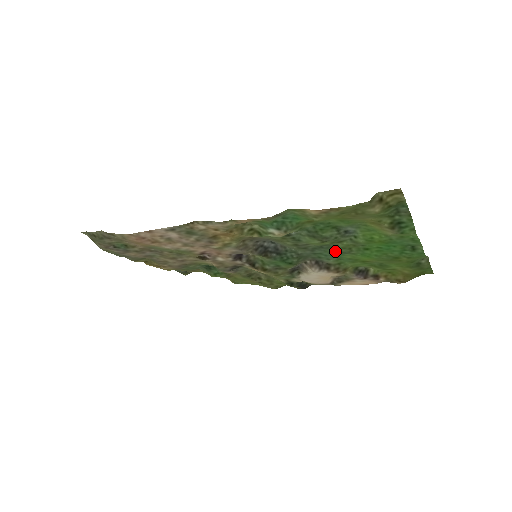
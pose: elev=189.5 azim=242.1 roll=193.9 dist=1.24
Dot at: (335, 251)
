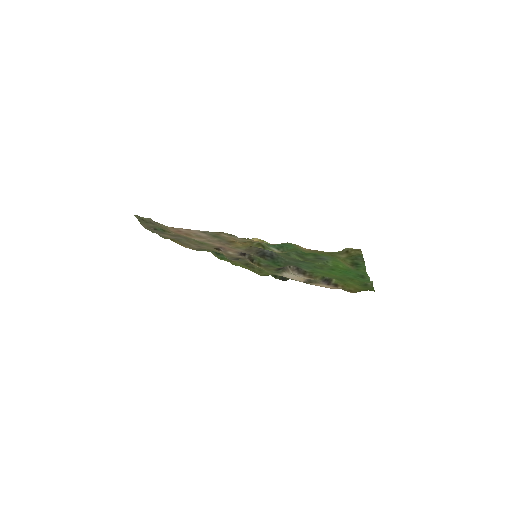
Dot at: (312, 266)
